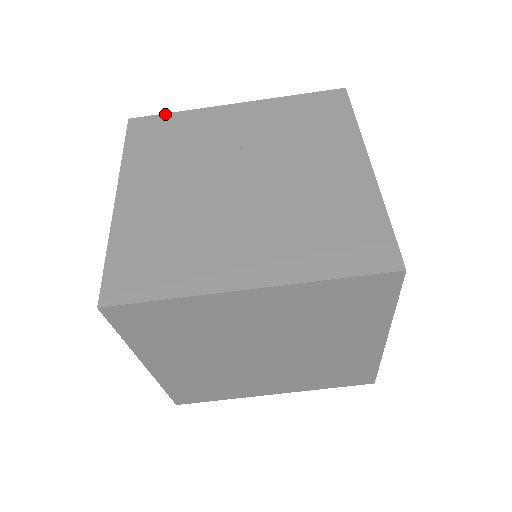
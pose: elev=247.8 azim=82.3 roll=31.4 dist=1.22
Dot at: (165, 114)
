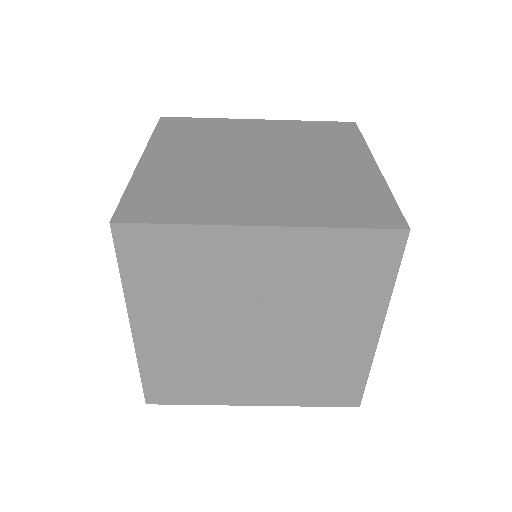
Dot at: (162, 226)
